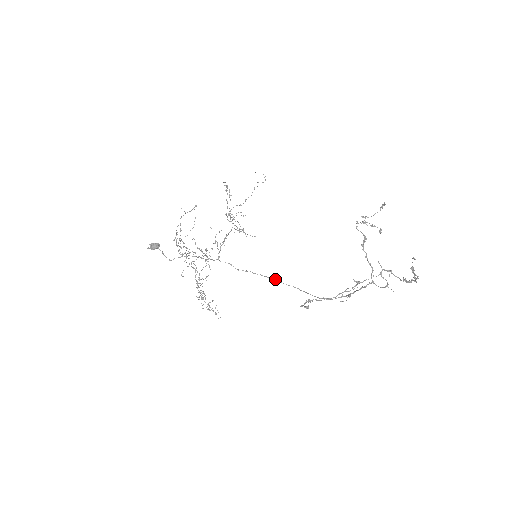
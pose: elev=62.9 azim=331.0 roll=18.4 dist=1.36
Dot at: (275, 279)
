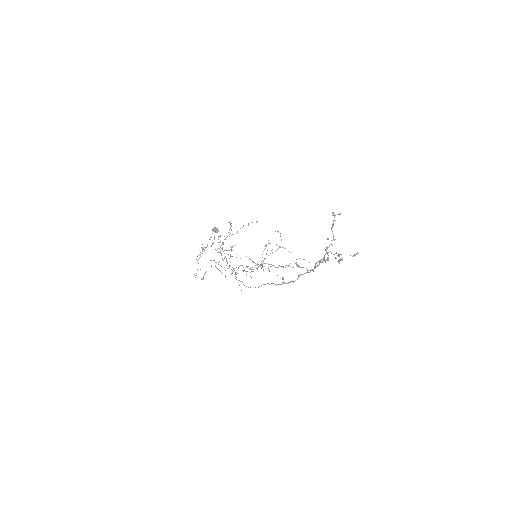
Dot at: occluded
